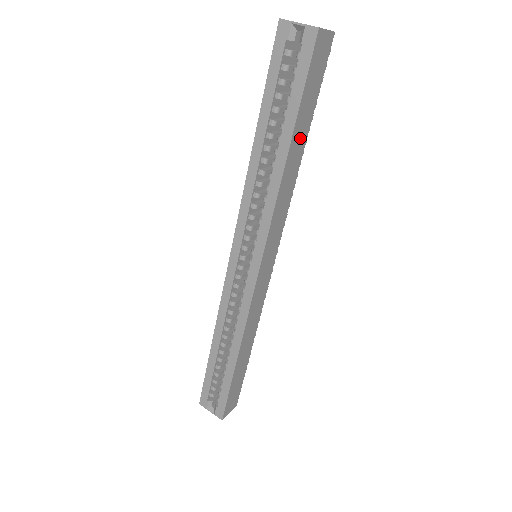
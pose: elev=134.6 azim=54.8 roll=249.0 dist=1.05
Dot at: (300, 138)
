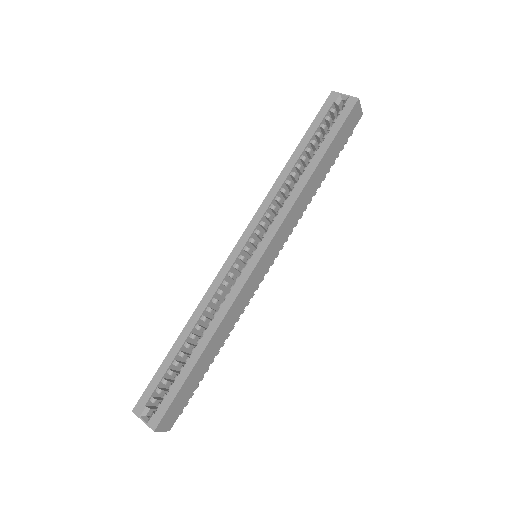
Dot at: (324, 168)
